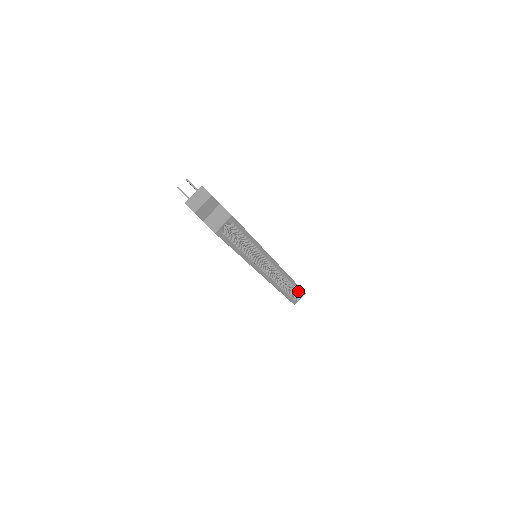
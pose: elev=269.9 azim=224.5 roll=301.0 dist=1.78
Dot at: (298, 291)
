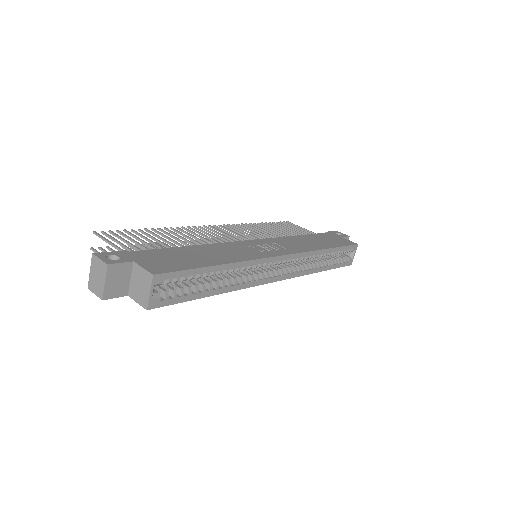
Dot at: (345, 250)
